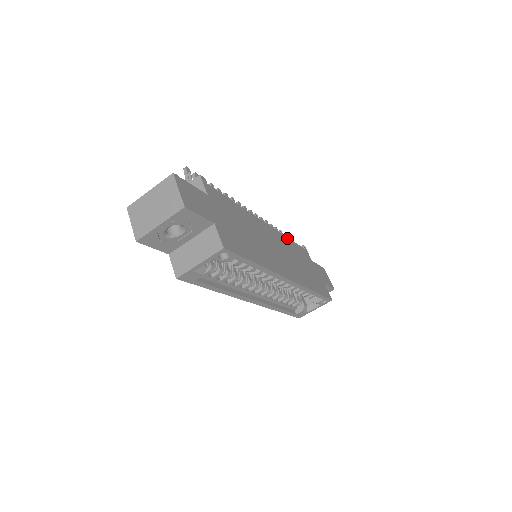
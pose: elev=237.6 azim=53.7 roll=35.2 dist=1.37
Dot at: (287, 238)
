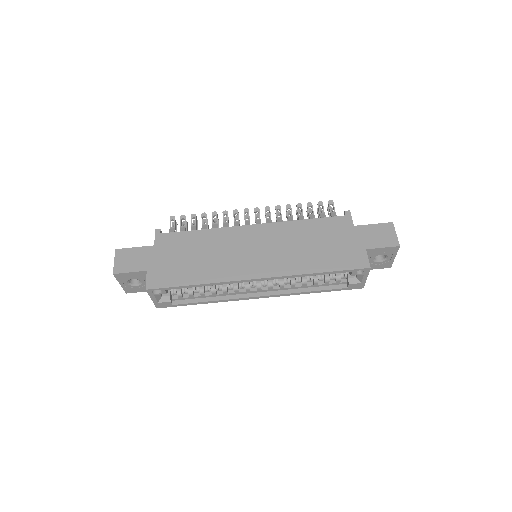
Dot at: (299, 221)
